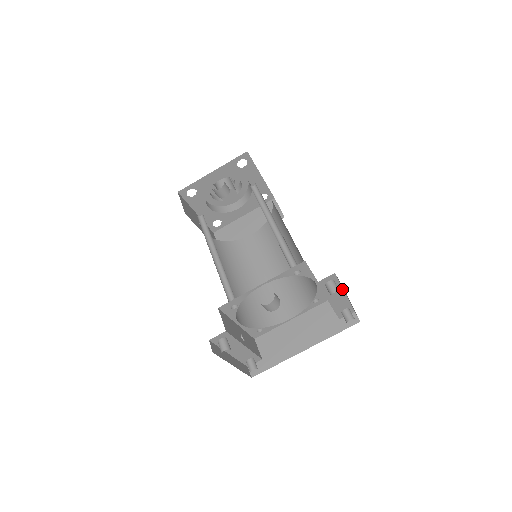
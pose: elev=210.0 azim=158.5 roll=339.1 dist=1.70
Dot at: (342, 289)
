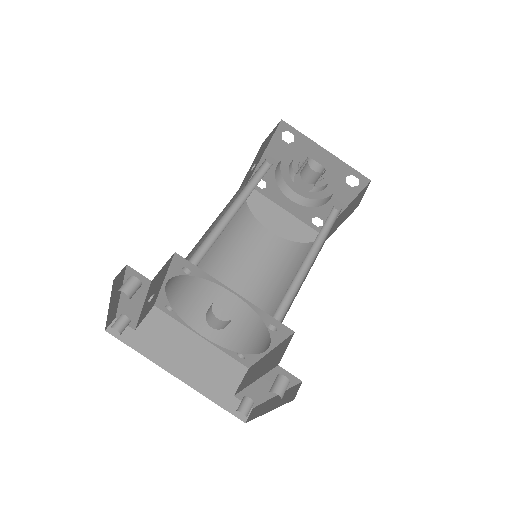
Dot at: occluded
